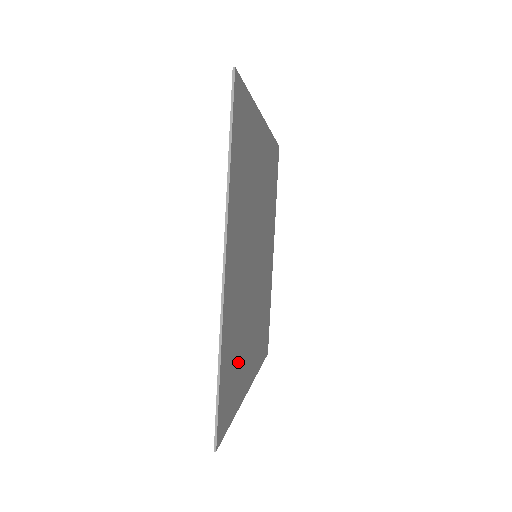
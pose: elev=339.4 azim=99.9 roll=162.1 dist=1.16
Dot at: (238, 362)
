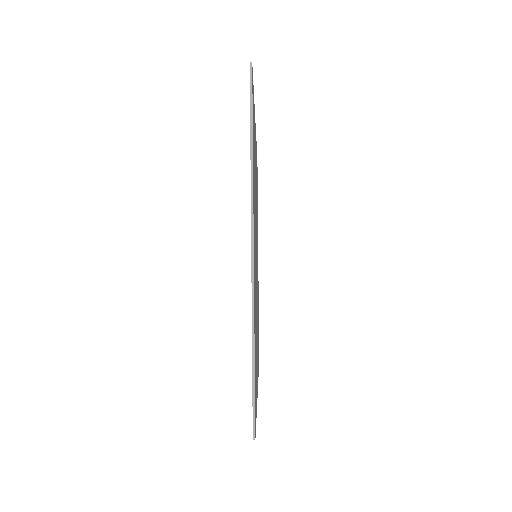
Dot at: (256, 356)
